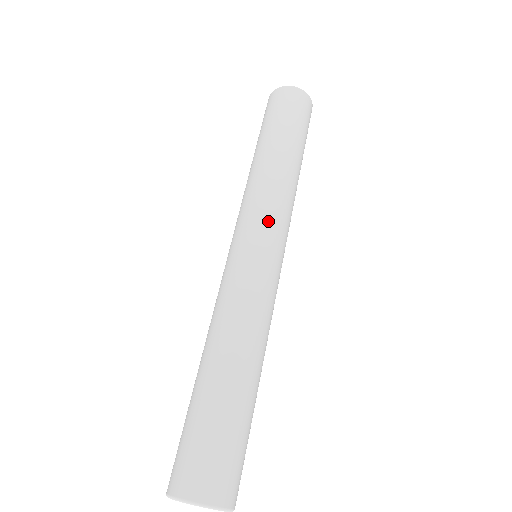
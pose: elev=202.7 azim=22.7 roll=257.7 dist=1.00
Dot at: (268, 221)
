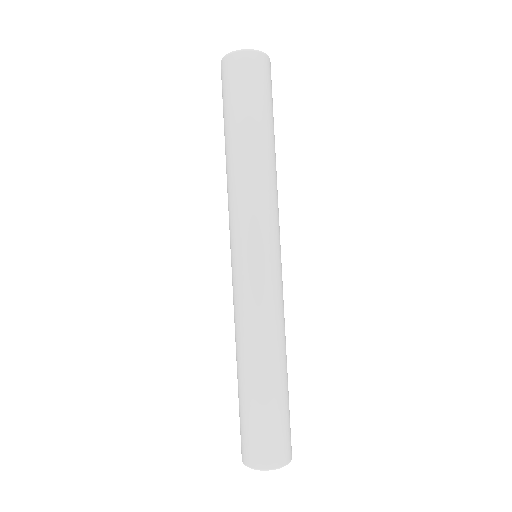
Dot at: (279, 230)
